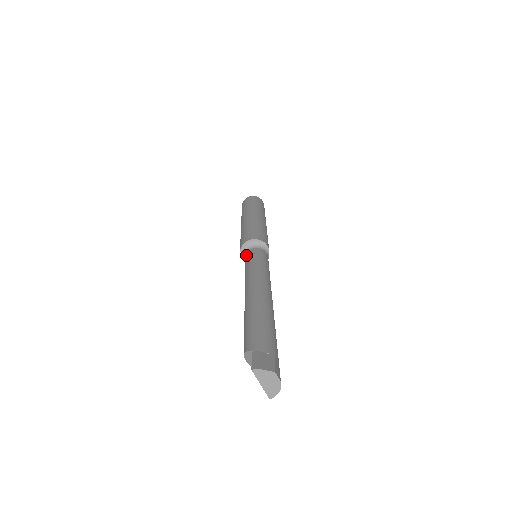
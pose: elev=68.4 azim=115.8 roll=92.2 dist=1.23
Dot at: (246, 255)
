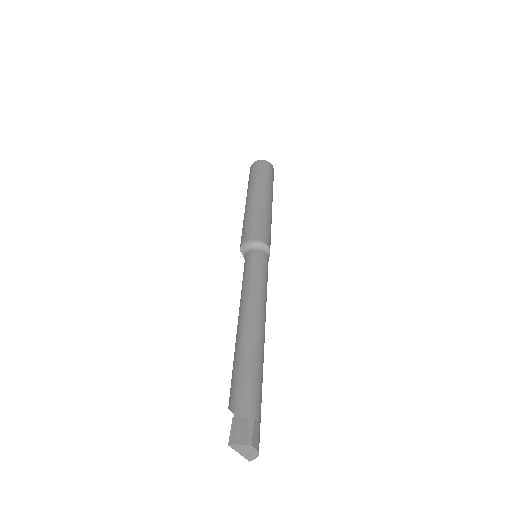
Dot at: (245, 257)
